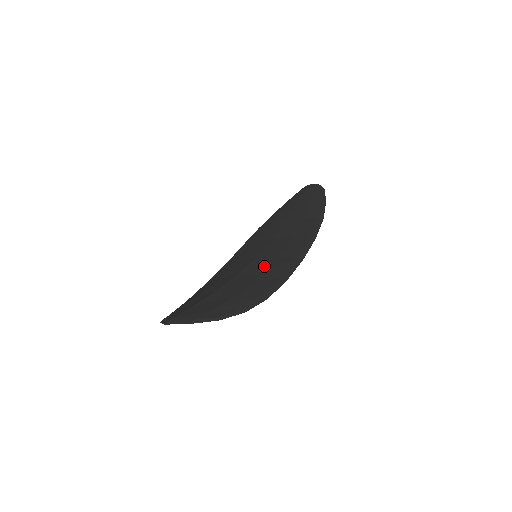
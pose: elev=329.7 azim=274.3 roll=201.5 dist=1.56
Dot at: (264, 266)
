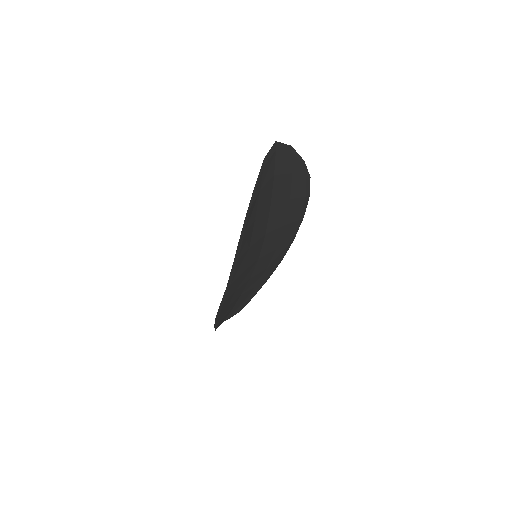
Dot at: (275, 237)
